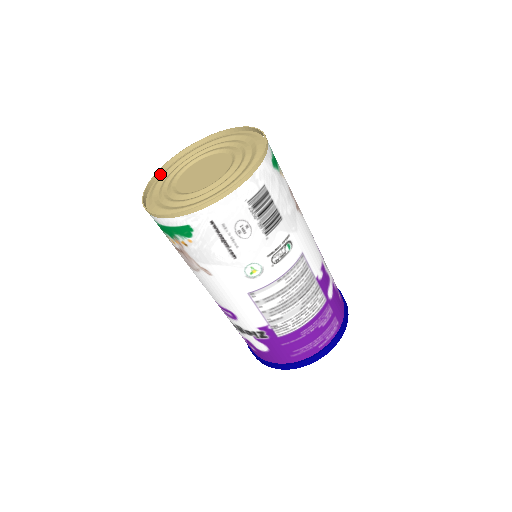
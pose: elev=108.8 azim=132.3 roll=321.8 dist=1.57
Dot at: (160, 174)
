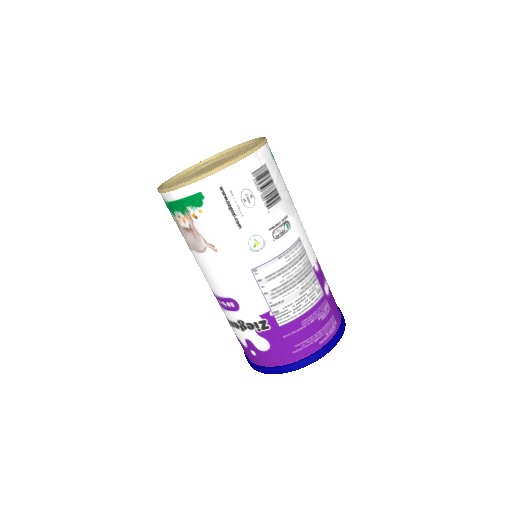
Dot at: occluded
